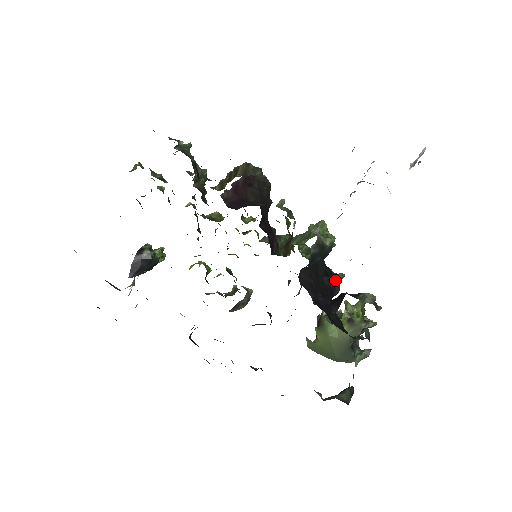
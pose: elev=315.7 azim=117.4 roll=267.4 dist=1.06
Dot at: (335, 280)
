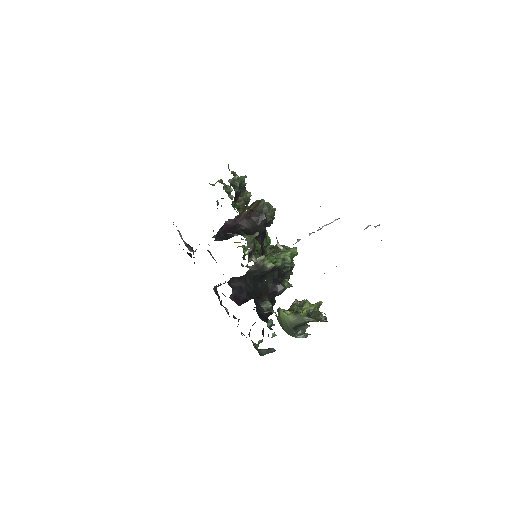
Dot at: (280, 287)
